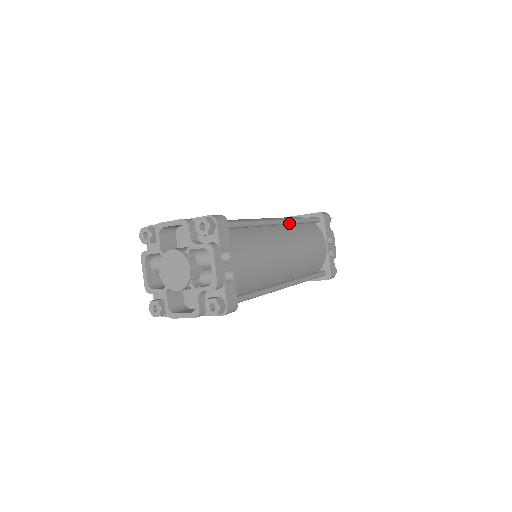
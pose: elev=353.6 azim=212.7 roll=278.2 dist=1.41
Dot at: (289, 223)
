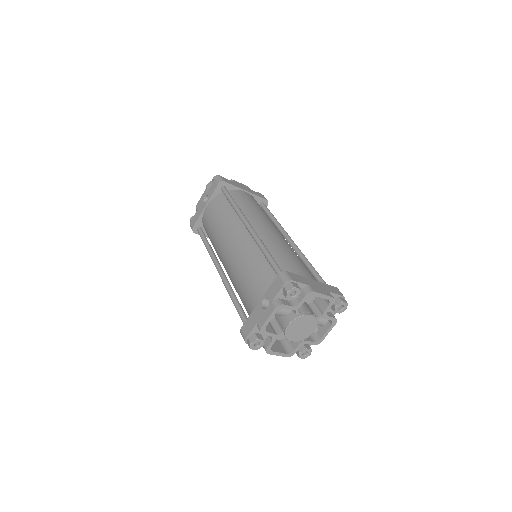
Dot at: occluded
